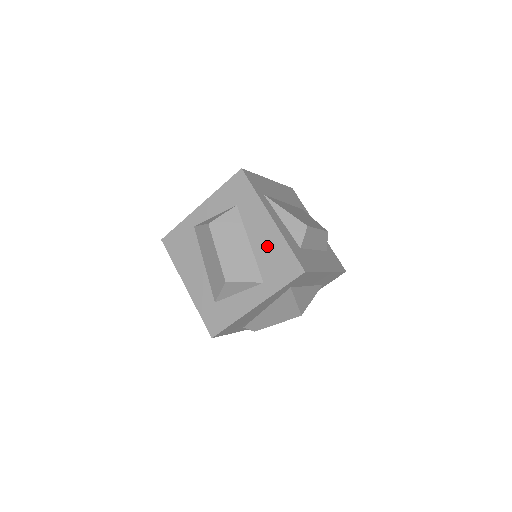
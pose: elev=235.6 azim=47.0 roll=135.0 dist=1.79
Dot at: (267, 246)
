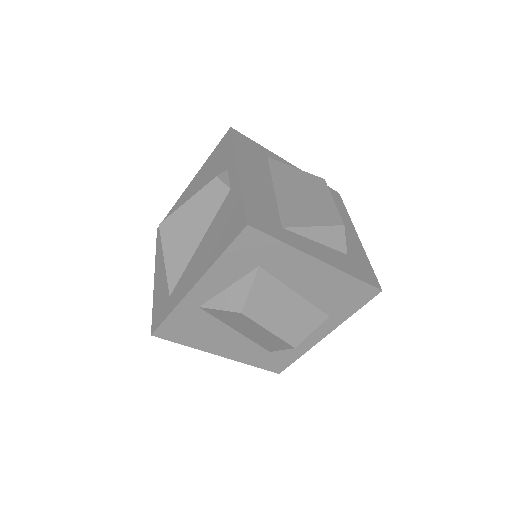
Dot at: (324, 288)
